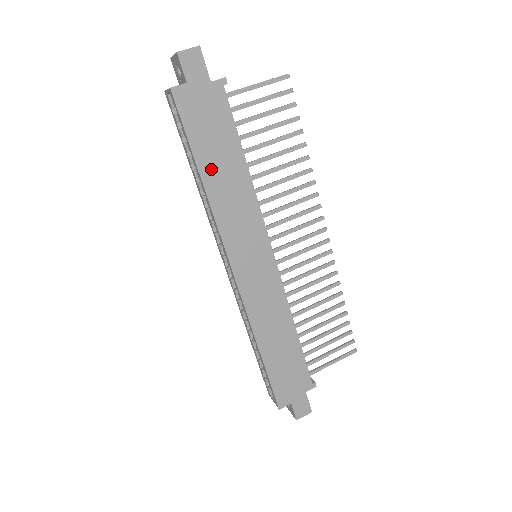
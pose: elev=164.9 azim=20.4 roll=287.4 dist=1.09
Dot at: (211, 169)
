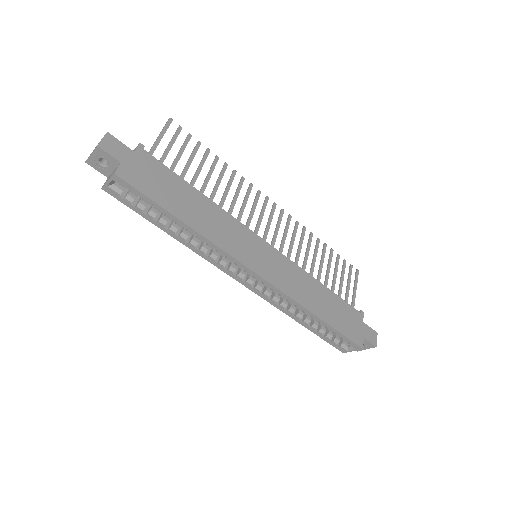
Dot at: (185, 212)
